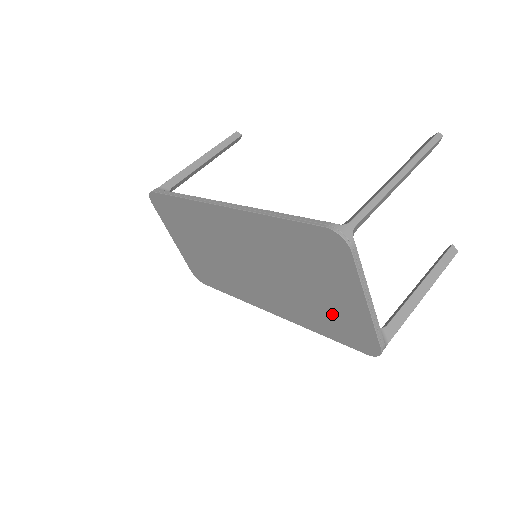
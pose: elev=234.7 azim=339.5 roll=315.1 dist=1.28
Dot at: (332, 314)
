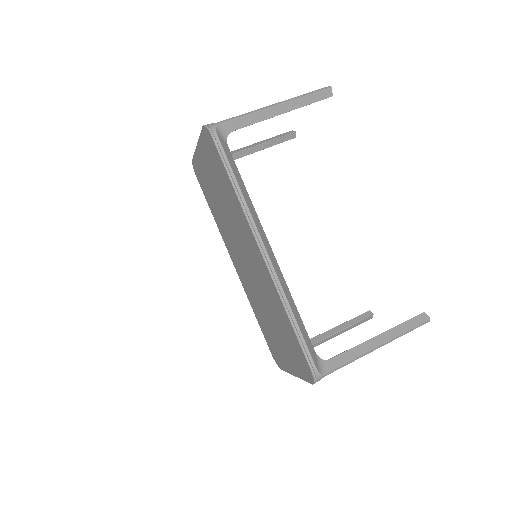
Dot at: (272, 338)
